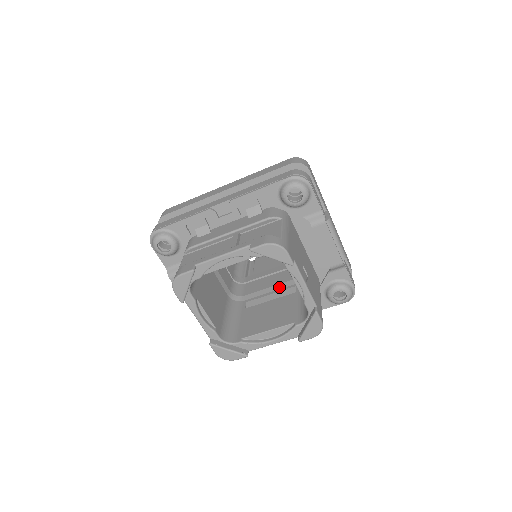
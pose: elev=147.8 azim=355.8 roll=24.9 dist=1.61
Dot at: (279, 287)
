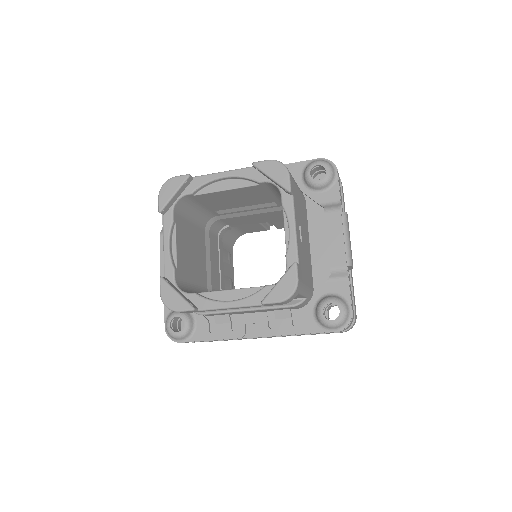
Dot at: occluded
